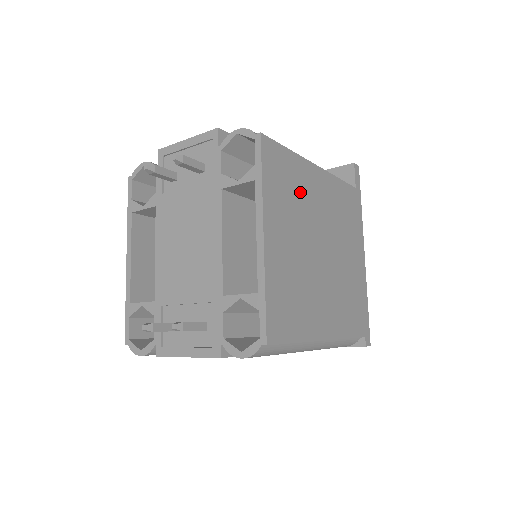
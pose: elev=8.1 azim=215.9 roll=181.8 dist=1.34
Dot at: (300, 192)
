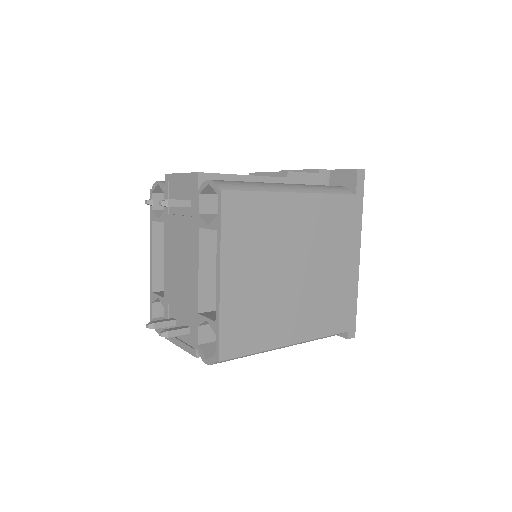
Dot at: (270, 226)
